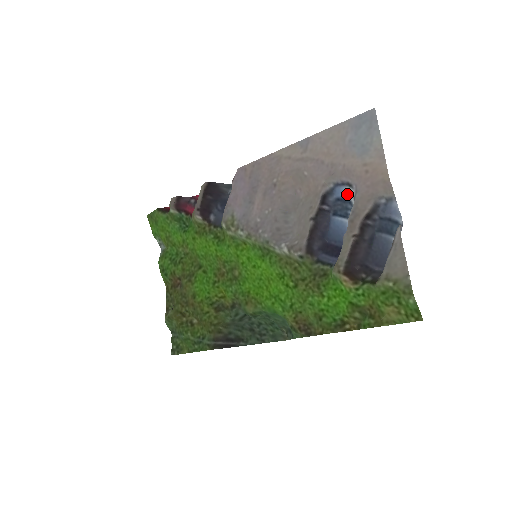
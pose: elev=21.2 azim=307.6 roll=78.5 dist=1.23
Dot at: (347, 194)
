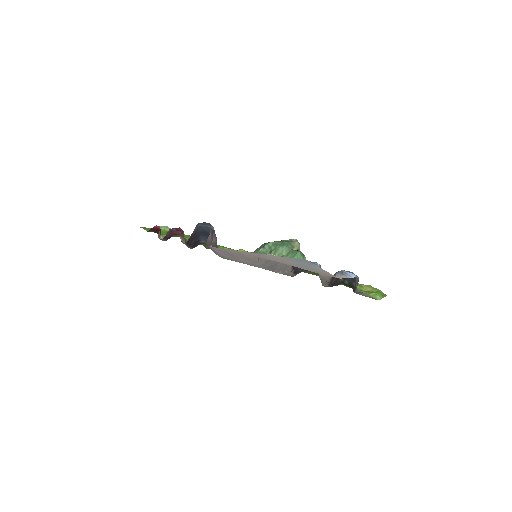
Dot at: occluded
